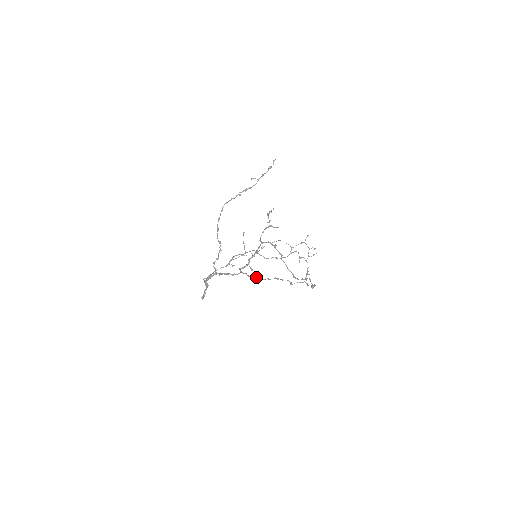
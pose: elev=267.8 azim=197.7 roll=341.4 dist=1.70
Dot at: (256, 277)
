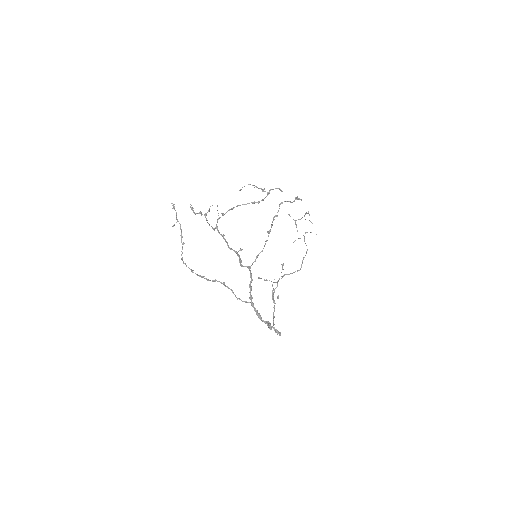
Dot at: (259, 253)
